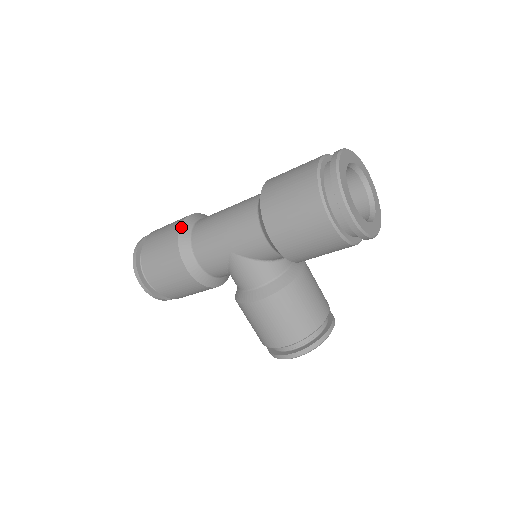
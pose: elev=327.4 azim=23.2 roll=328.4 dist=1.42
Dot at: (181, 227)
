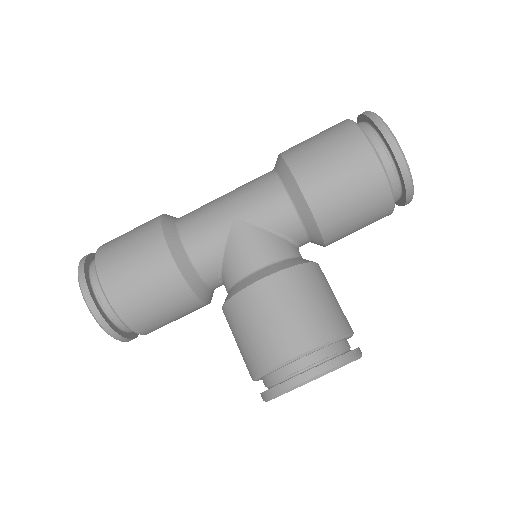
Dot at: (165, 214)
